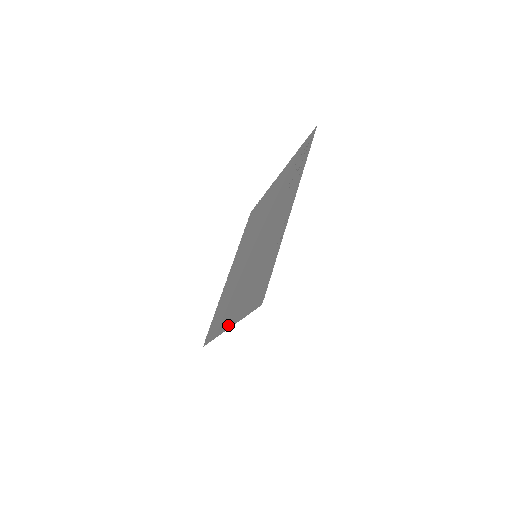
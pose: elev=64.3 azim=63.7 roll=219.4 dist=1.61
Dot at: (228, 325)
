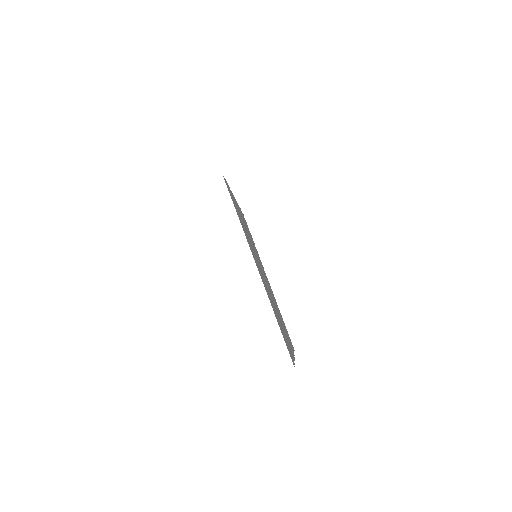
Dot at: (256, 265)
